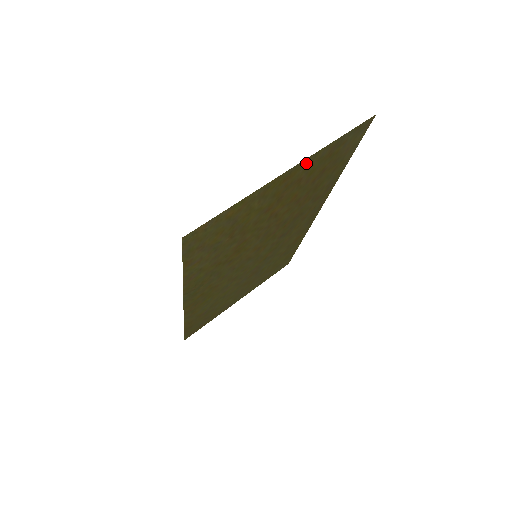
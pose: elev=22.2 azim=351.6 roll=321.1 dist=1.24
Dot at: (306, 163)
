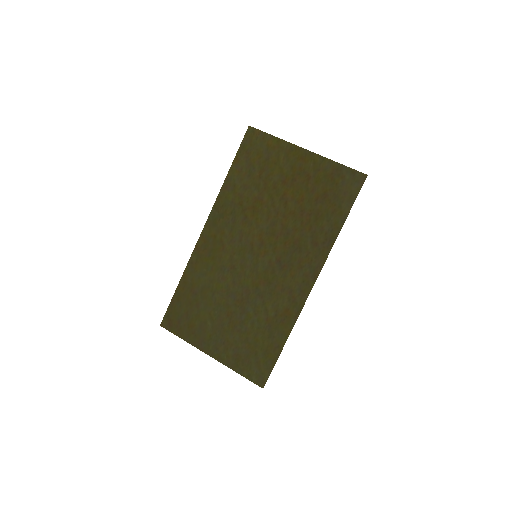
Dot at: (316, 160)
